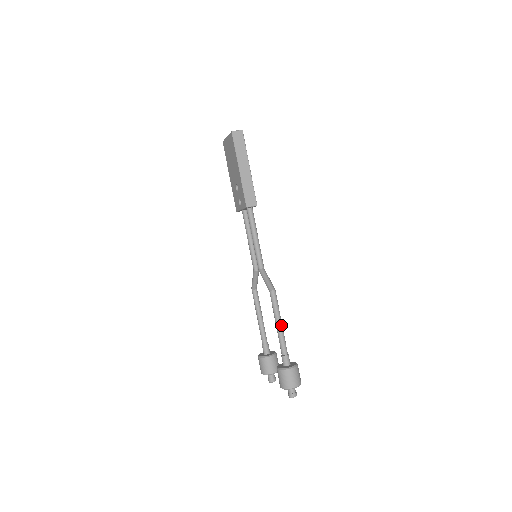
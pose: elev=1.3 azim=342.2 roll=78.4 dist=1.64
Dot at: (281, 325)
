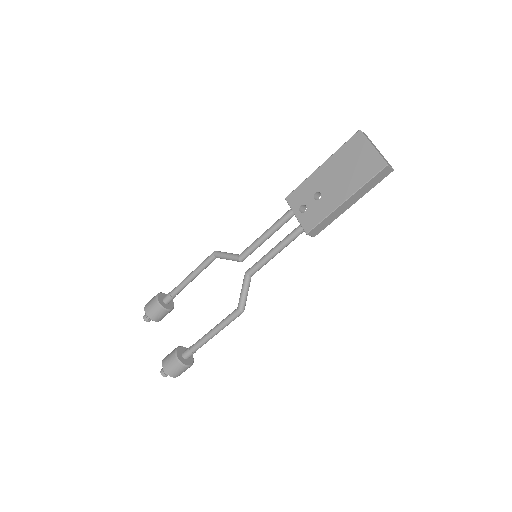
Dot at: (216, 334)
